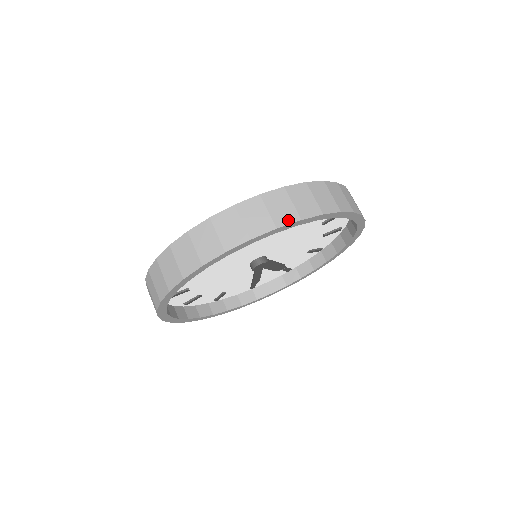
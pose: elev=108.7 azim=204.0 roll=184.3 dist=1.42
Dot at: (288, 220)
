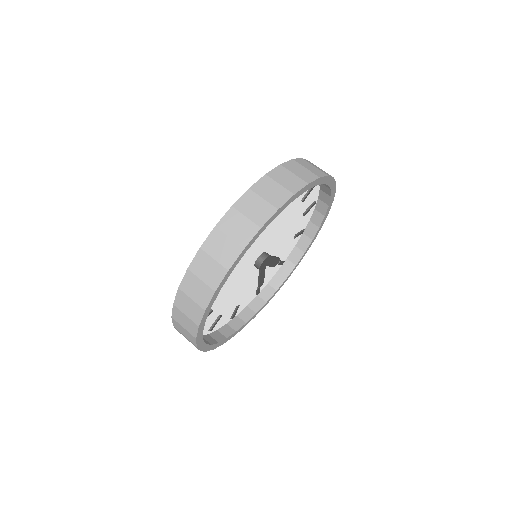
Dot at: (284, 199)
